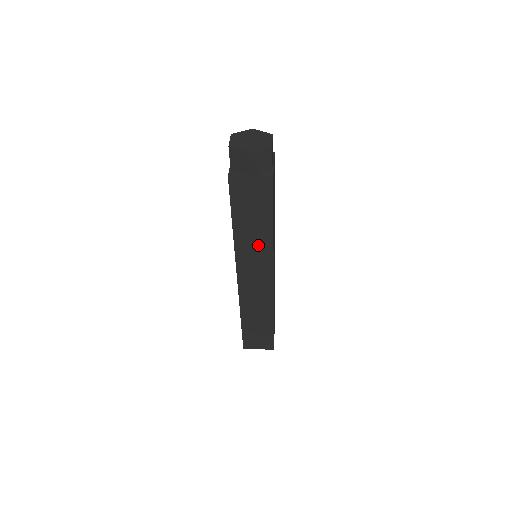
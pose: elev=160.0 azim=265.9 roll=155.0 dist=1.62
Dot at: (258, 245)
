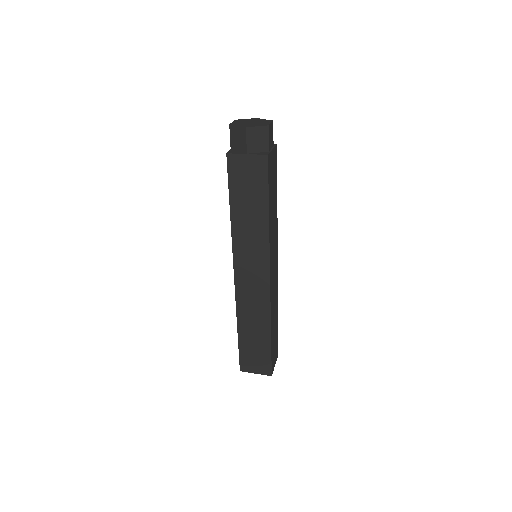
Dot at: (254, 235)
